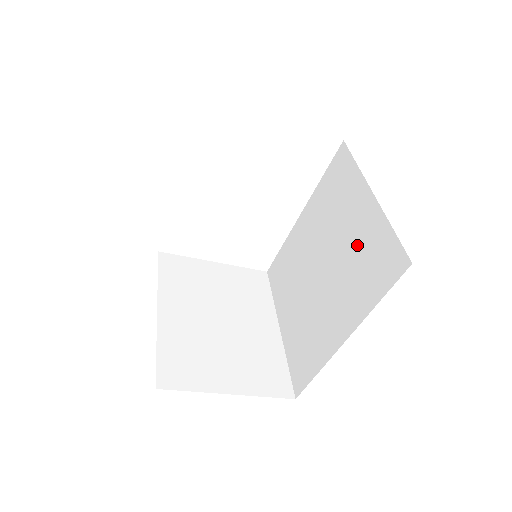
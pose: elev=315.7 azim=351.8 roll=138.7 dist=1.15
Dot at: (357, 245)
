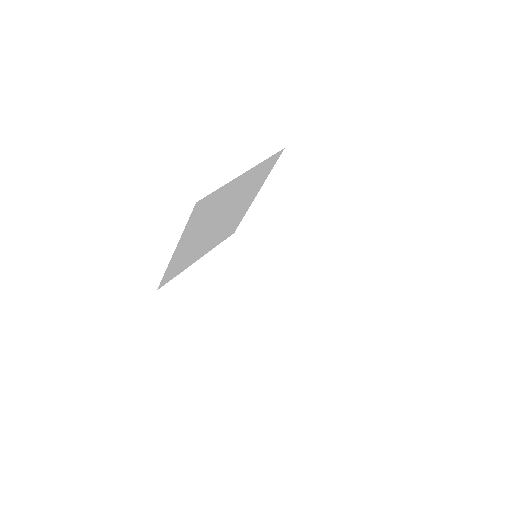
Dot at: occluded
